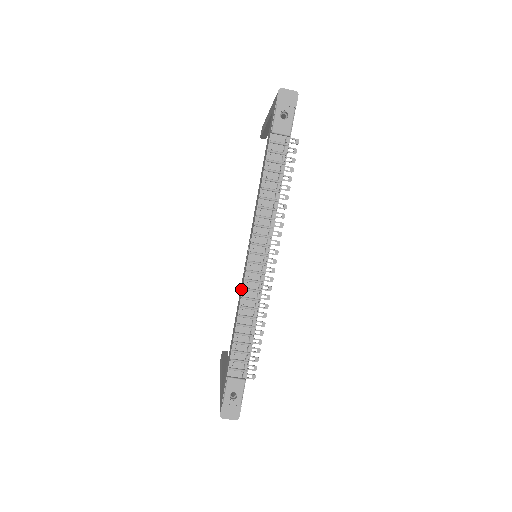
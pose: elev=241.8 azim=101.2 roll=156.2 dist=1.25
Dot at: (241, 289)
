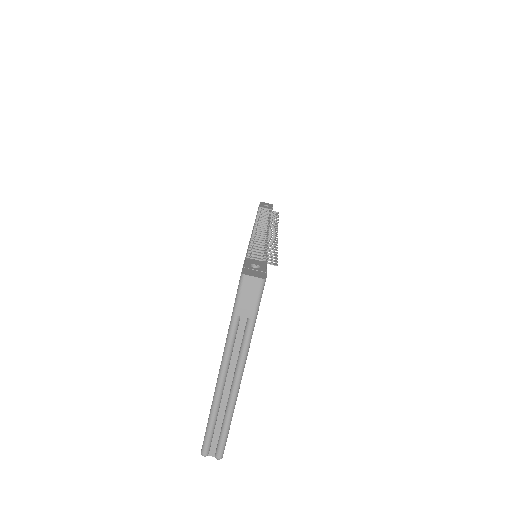
Dot at: occluded
